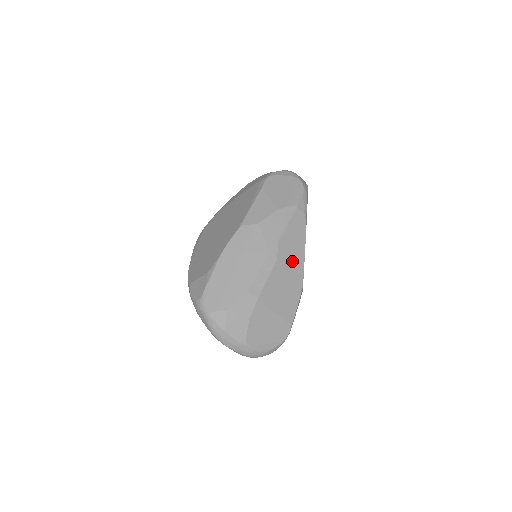
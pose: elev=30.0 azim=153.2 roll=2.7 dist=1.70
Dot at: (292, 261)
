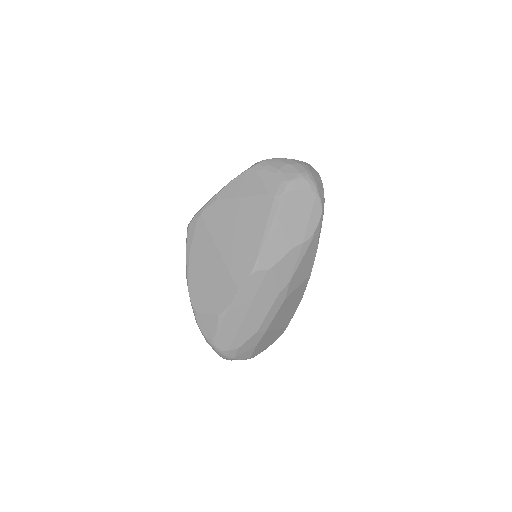
Dot at: (298, 288)
